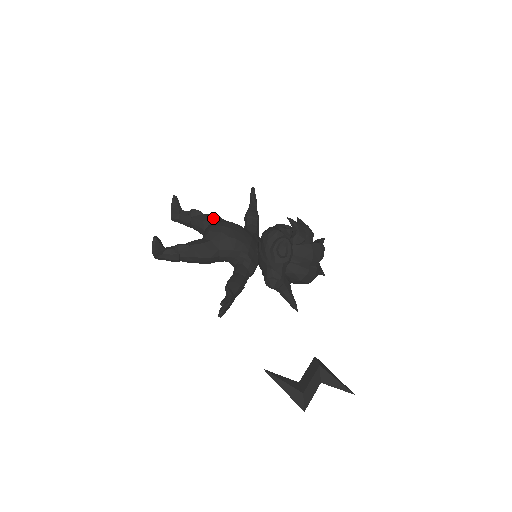
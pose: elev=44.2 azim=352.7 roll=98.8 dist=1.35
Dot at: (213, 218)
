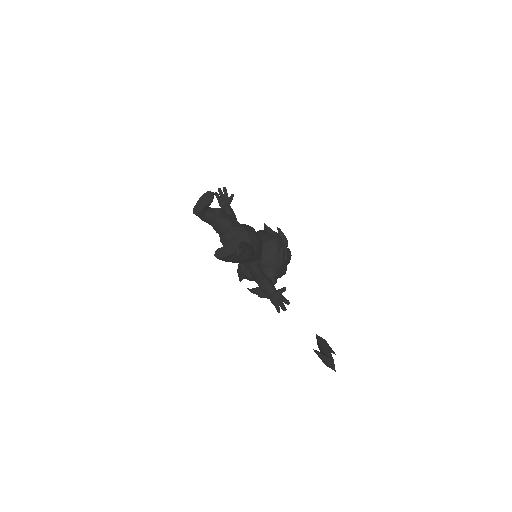
Dot at: (236, 220)
